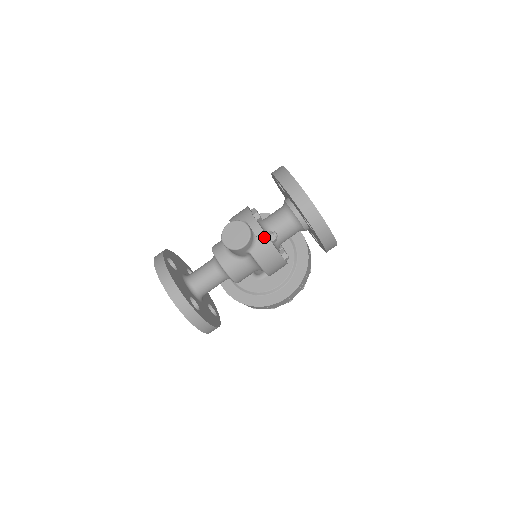
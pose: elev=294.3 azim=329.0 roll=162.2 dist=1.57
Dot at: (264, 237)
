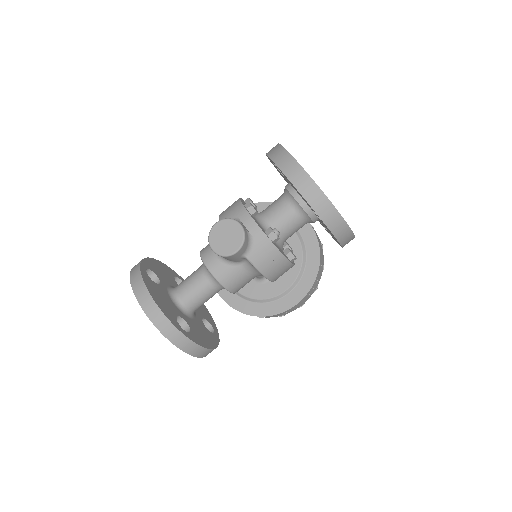
Dot at: (262, 237)
